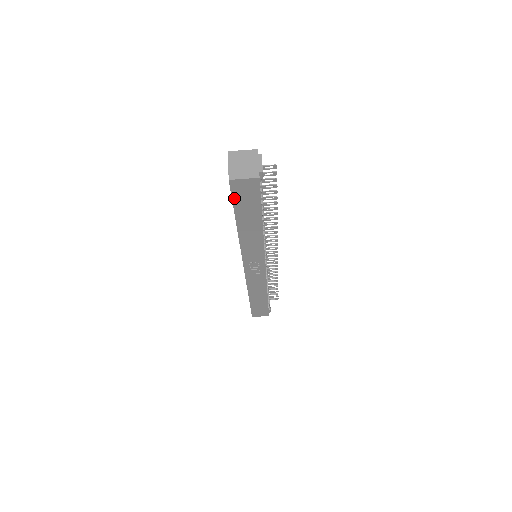
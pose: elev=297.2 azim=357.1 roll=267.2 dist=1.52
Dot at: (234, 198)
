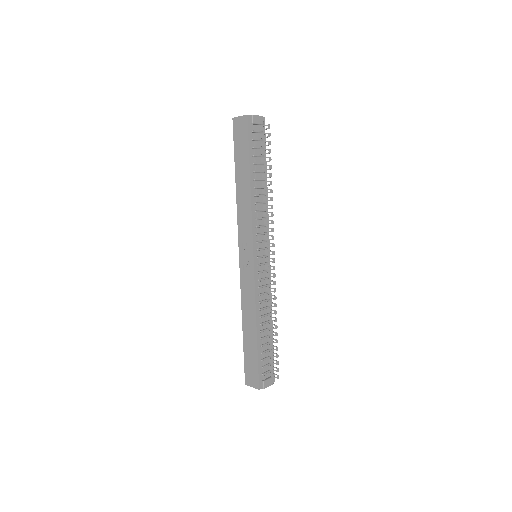
Dot at: (235, 140)
